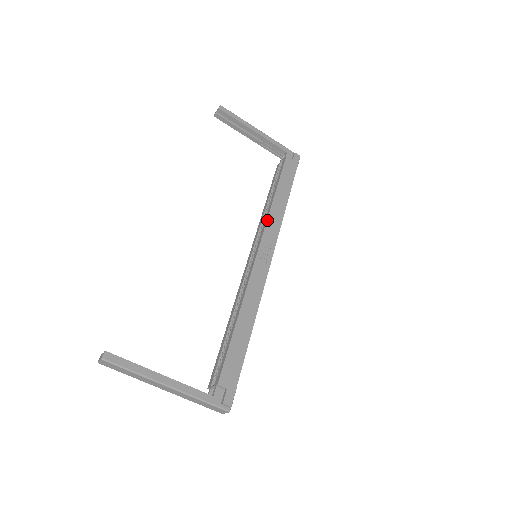
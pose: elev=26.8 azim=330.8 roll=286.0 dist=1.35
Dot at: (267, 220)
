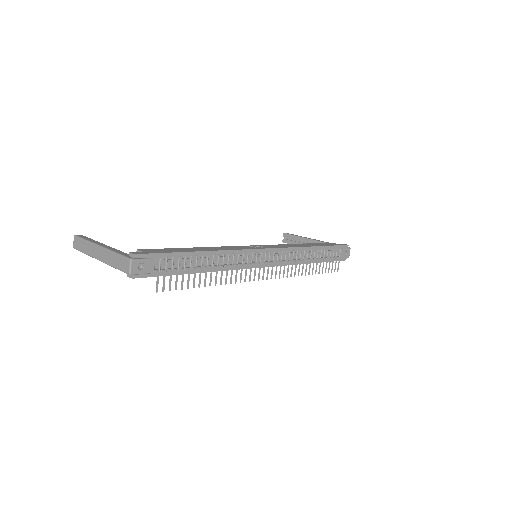
Dot at: (280, 244)
